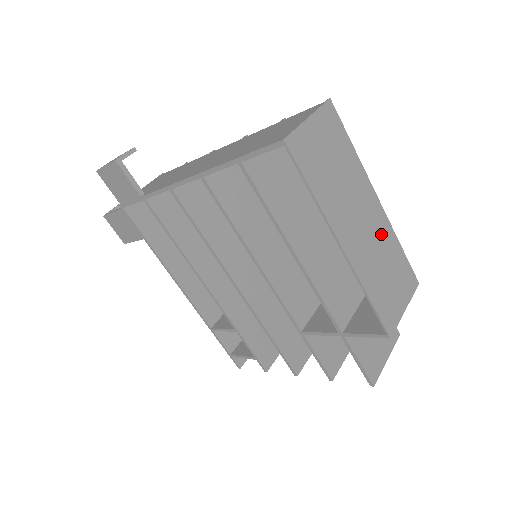
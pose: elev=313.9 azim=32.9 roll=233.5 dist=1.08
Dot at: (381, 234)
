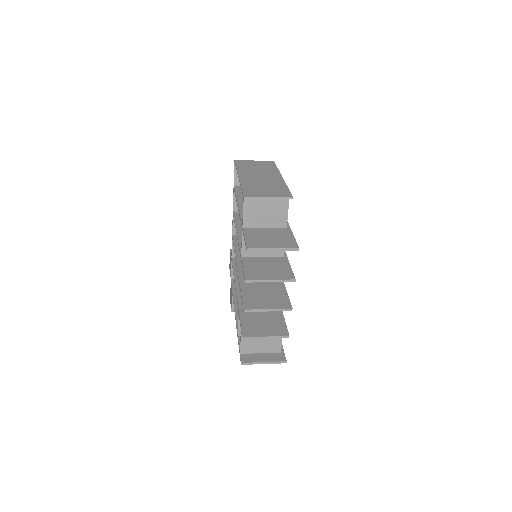
Dot at: (273, 182)
